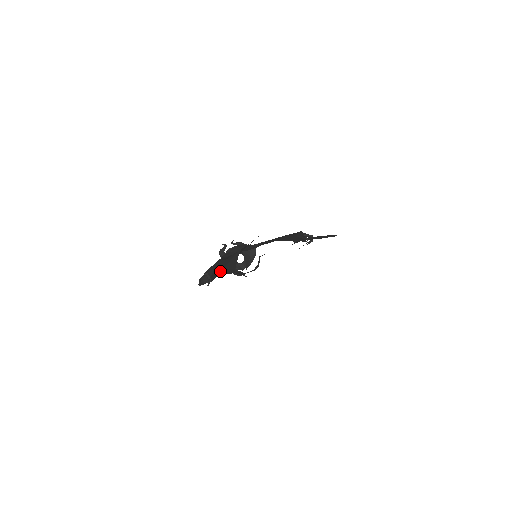
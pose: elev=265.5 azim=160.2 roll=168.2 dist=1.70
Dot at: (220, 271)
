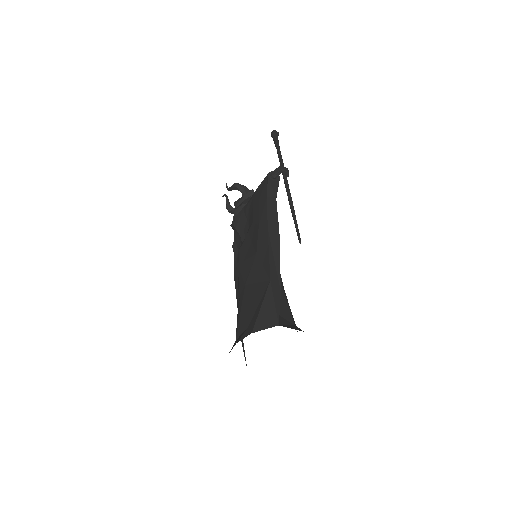
Dot at: (243, 347)
